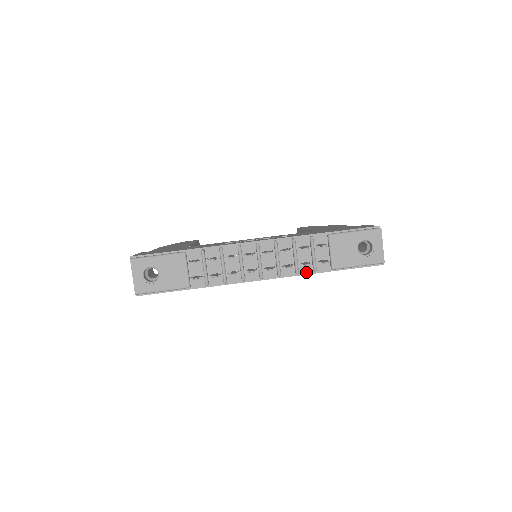
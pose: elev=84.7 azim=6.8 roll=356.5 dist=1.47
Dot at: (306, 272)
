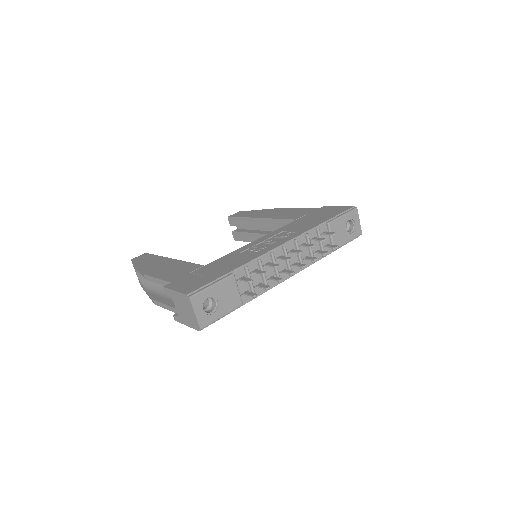
Dot at: (318, 259)
